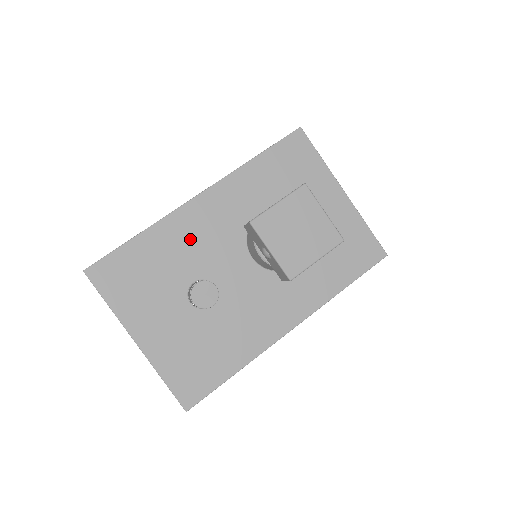
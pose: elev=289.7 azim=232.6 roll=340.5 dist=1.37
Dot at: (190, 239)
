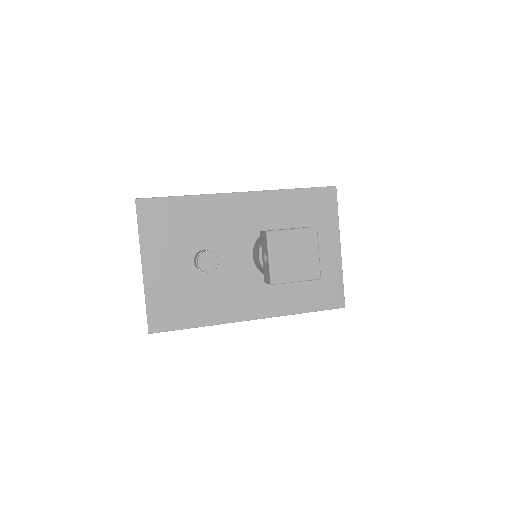
Dot at: (218, 219)
